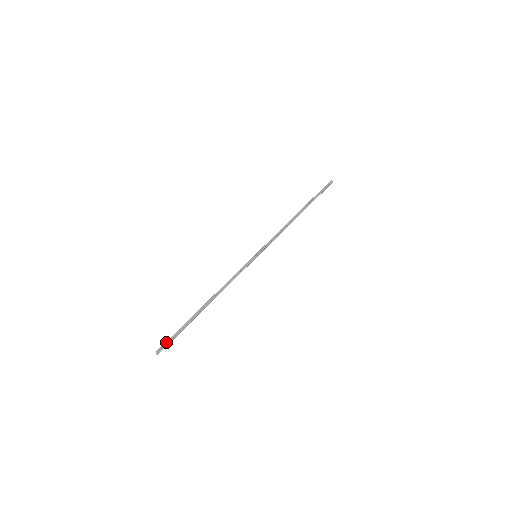
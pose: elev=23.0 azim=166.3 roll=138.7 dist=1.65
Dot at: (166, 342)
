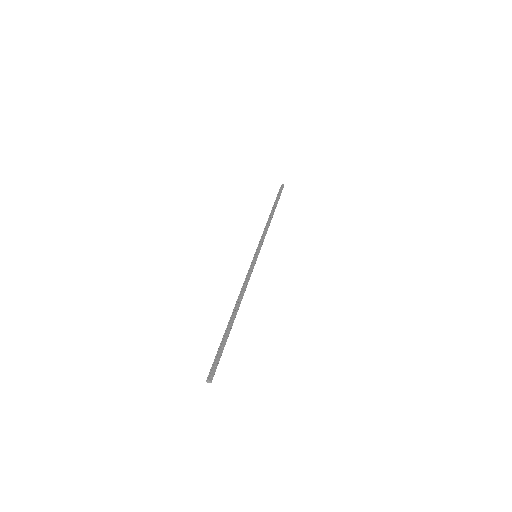
Dot at: (214, 364)
